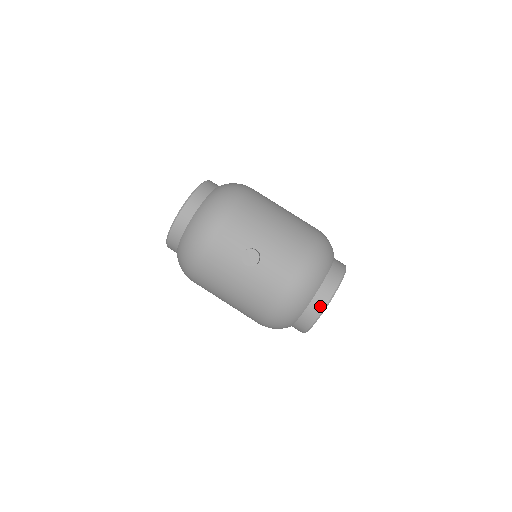
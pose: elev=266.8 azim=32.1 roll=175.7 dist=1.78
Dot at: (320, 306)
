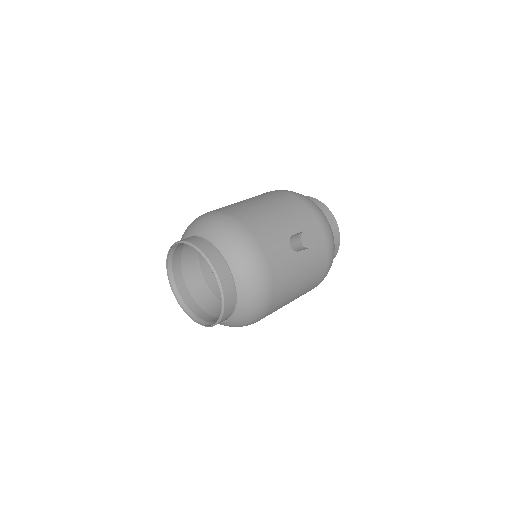
Dot at: (336, 229)
